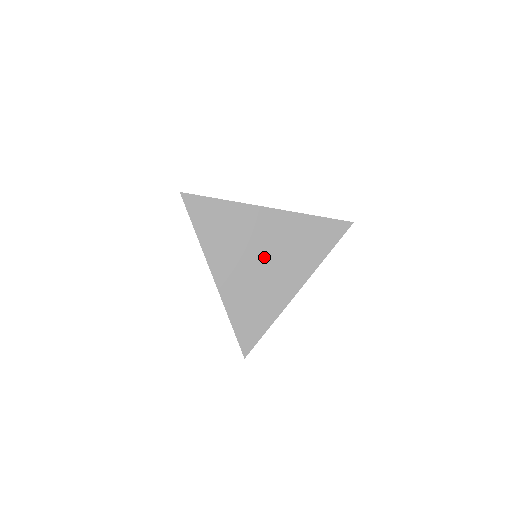
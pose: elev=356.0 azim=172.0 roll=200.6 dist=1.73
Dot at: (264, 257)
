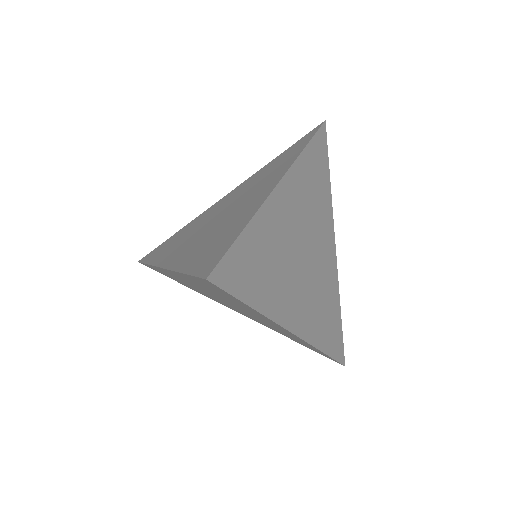
Dot at: (307, 248)
